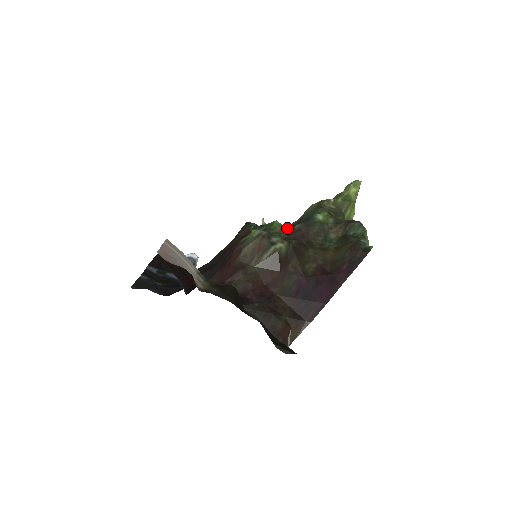
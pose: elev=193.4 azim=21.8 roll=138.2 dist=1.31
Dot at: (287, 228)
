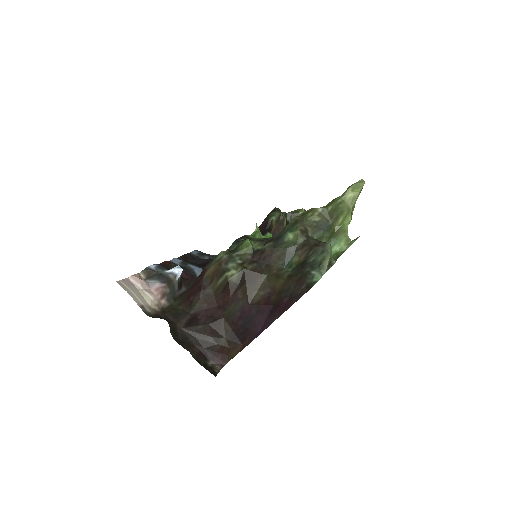
Dot at: (265, 242)
